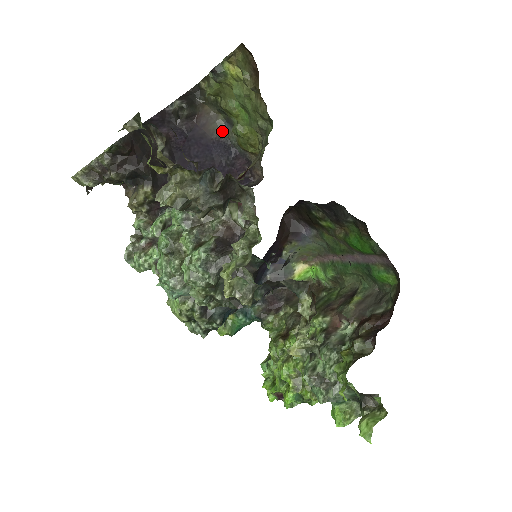
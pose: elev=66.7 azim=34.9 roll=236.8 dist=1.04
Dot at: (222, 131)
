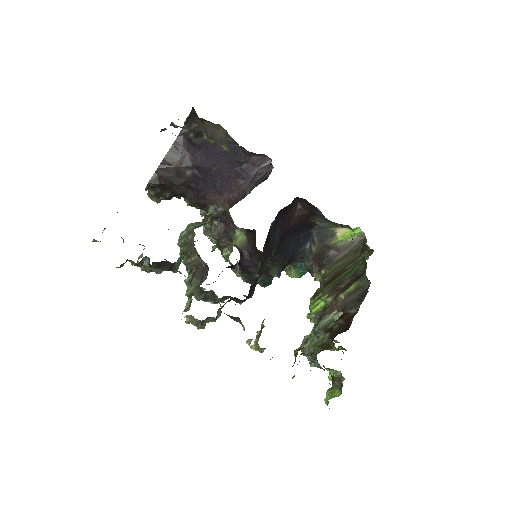
Dot at: (228, 137)
